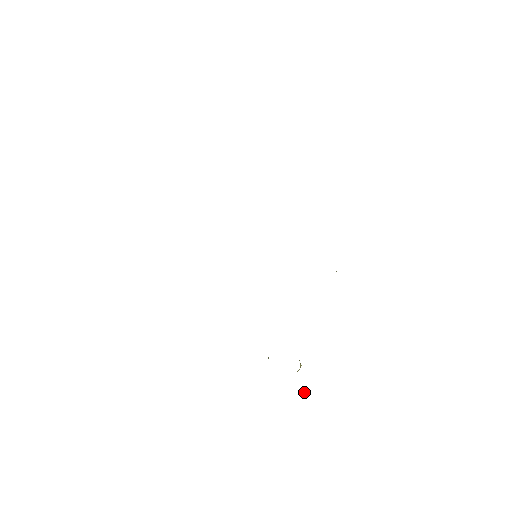
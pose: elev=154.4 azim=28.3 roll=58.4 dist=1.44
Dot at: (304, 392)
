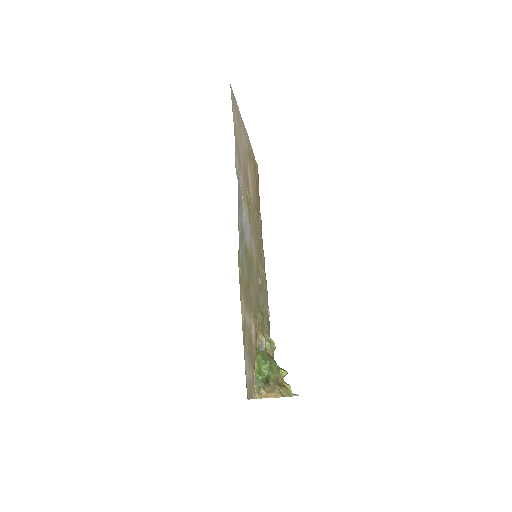
Dot at: occluded
